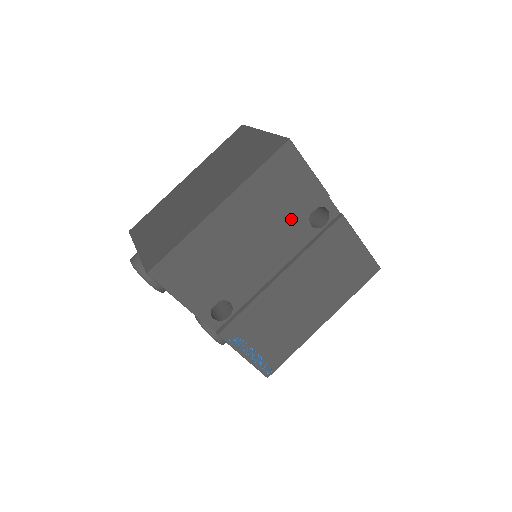
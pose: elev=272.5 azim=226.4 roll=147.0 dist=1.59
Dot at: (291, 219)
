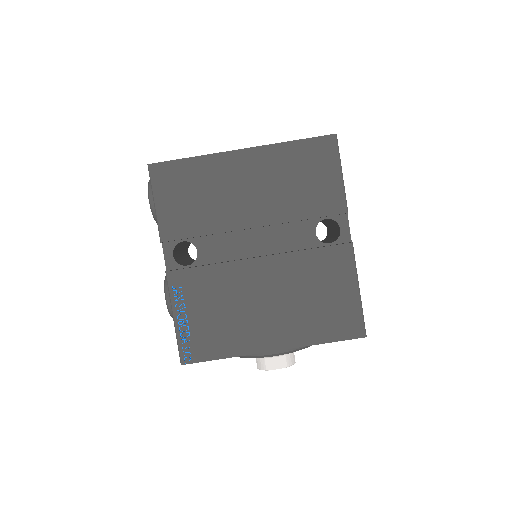
Dot at: (299, 208)
